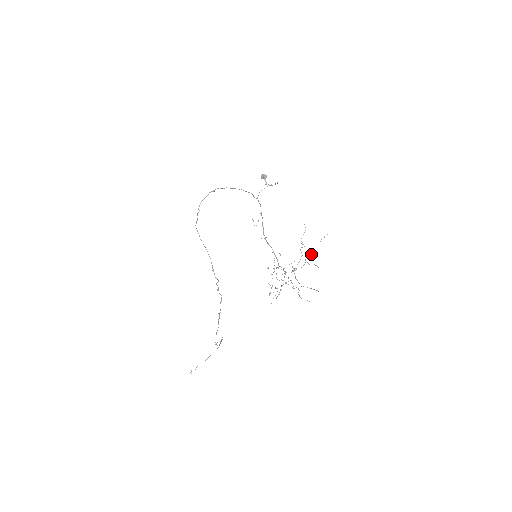
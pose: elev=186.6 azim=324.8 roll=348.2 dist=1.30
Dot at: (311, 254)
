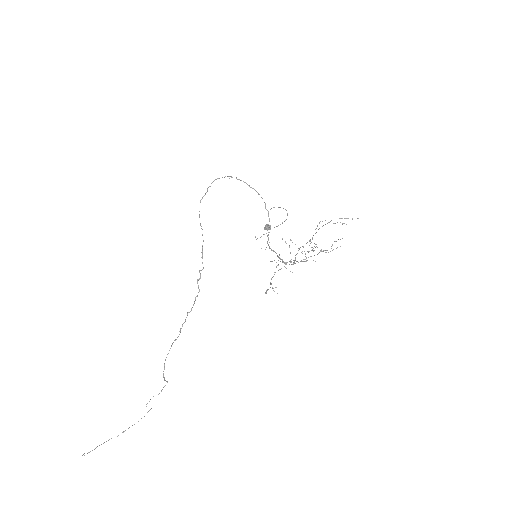
Dot at: (326, 250)
